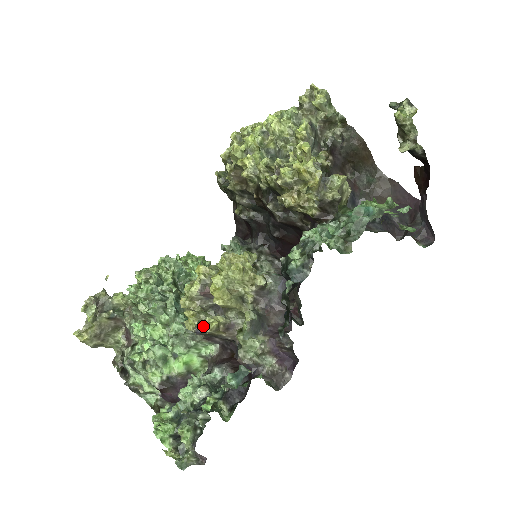
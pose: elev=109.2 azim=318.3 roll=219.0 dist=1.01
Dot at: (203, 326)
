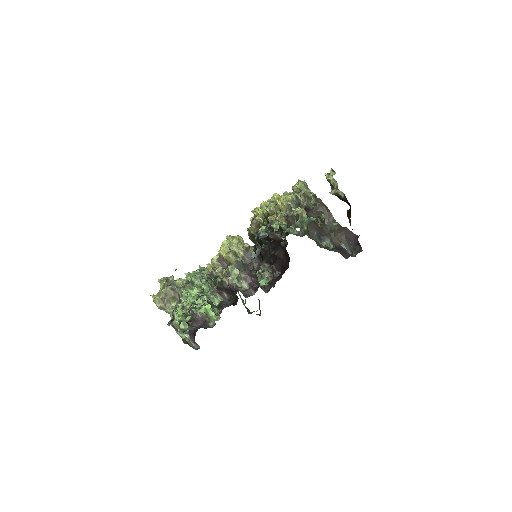
Dot at: (215, 271)
